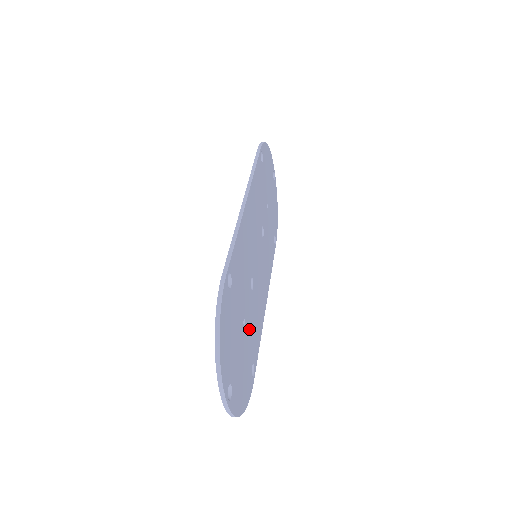
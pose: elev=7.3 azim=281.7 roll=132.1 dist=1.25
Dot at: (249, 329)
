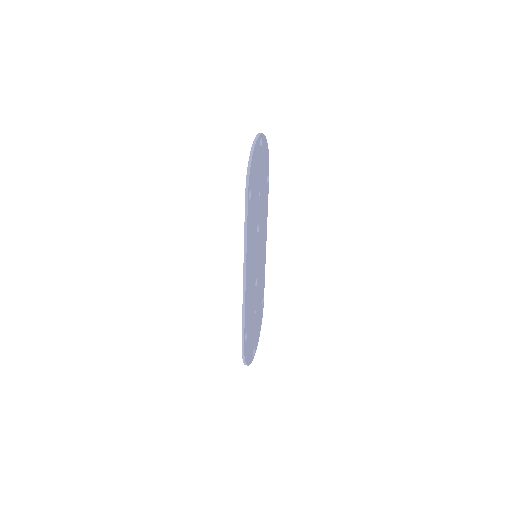
Dot at: (258, 301)
